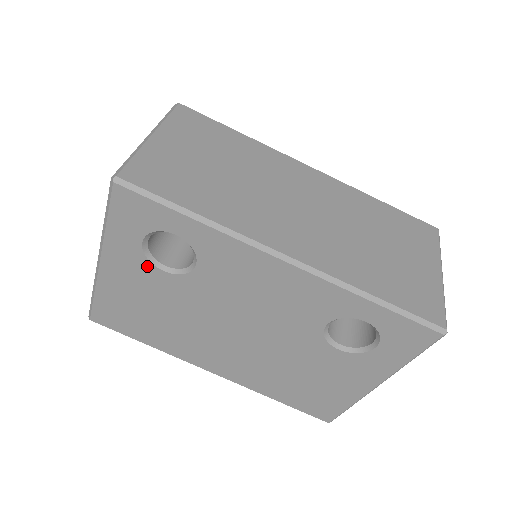
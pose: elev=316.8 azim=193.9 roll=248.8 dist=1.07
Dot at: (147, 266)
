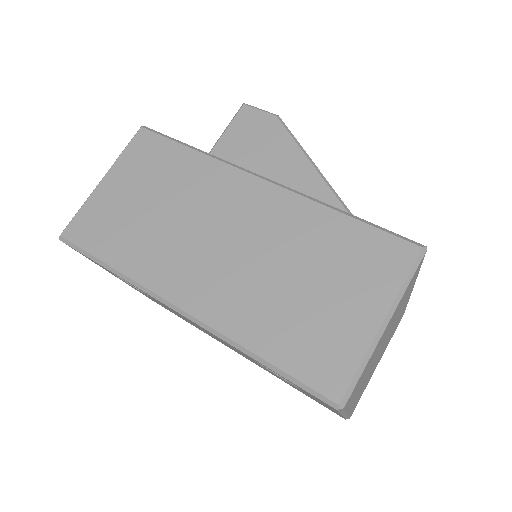
Dot at: (131, 285)
